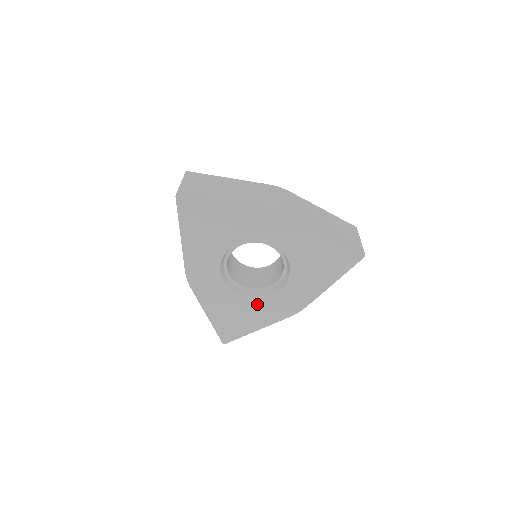
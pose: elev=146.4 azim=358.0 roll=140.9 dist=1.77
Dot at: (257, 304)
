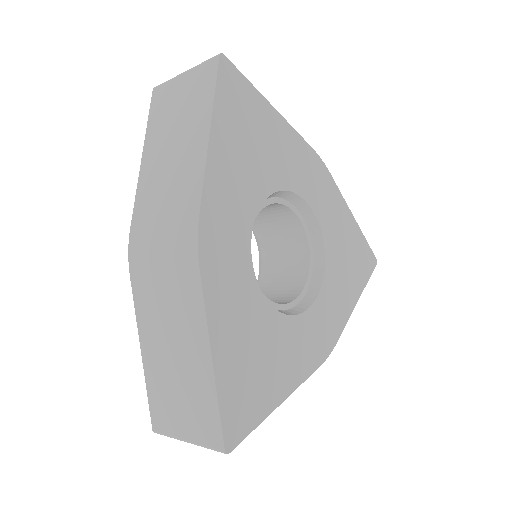
Dot at: (287, 331)
